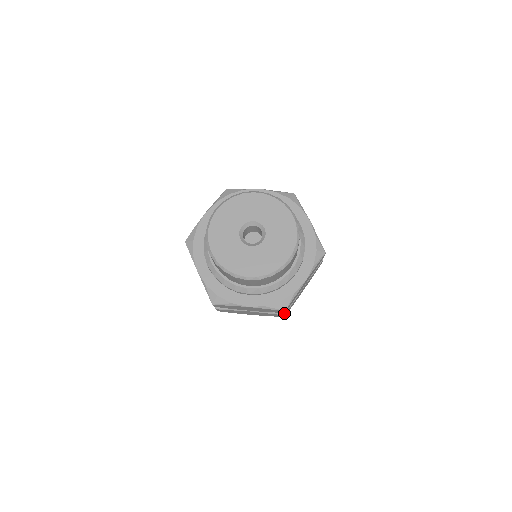
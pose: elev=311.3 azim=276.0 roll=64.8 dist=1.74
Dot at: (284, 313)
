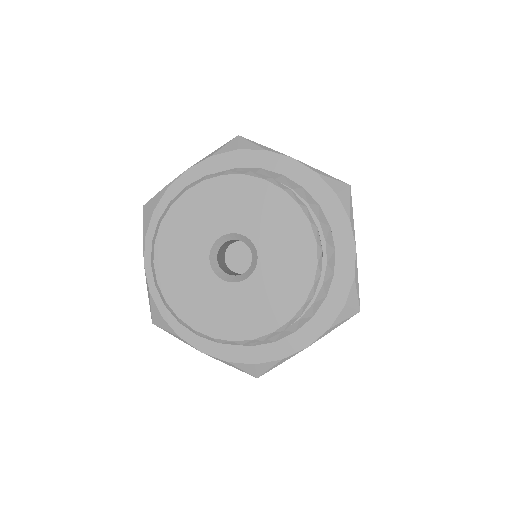
Dot at: occluded
